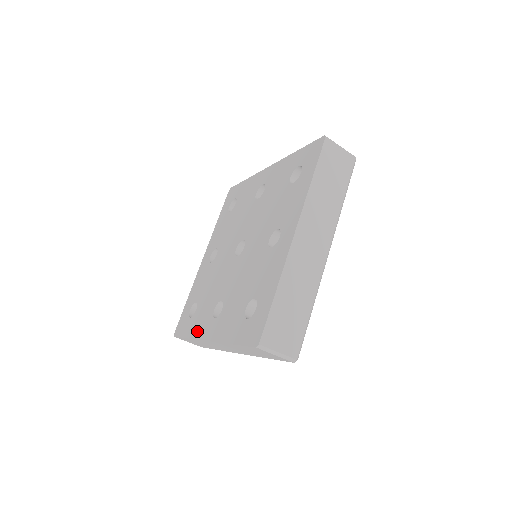
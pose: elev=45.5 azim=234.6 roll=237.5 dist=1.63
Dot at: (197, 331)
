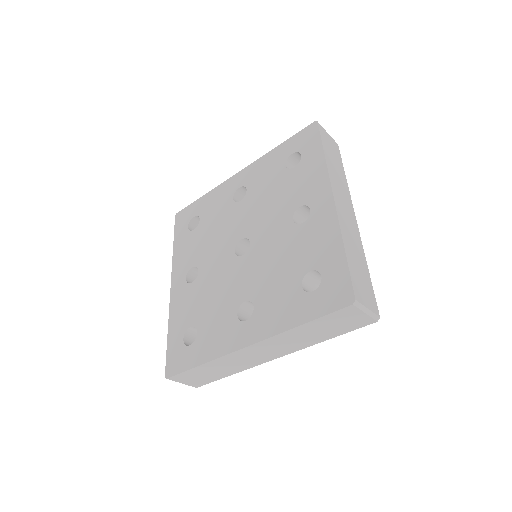
Dot at: (177, 258)
